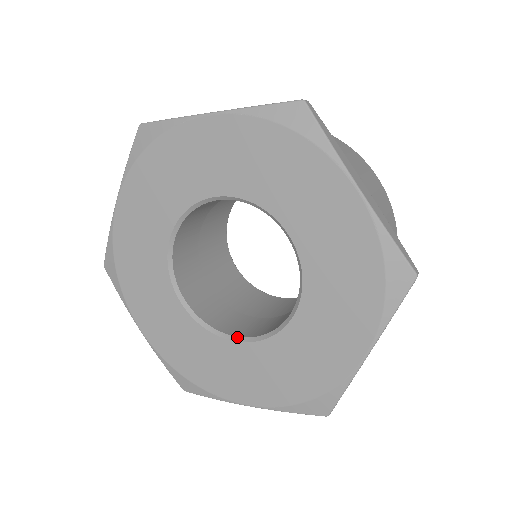
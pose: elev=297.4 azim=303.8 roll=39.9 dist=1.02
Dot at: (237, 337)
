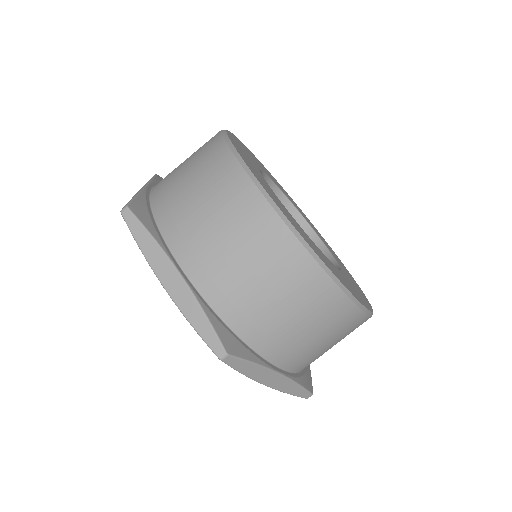
Dot at: occluded
